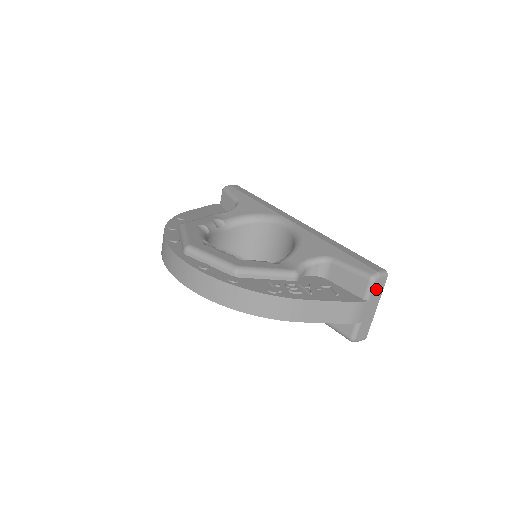
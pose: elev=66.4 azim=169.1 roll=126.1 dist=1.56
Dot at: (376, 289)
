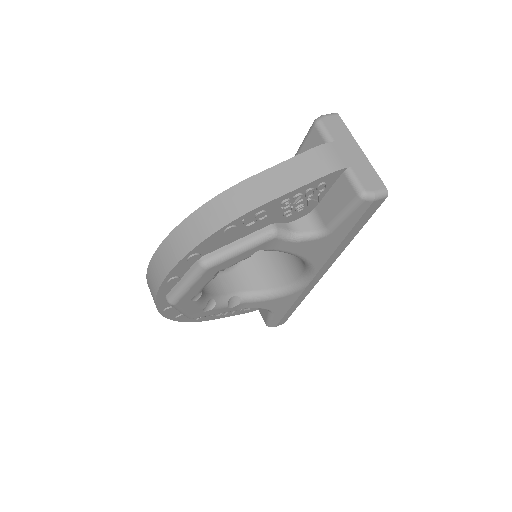
Dot at: (333, 129)
